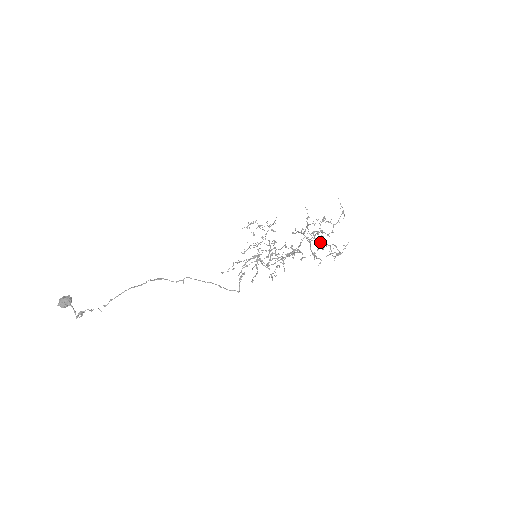
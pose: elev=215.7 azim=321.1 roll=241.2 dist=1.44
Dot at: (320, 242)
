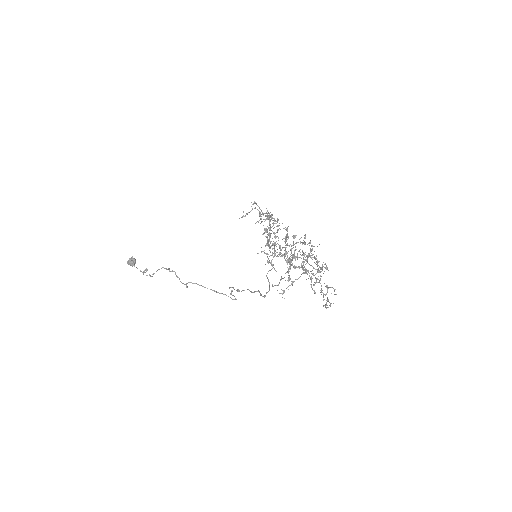
Dot at: occluded
